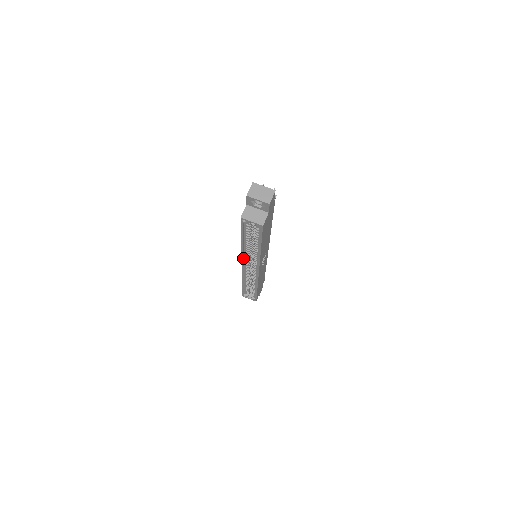
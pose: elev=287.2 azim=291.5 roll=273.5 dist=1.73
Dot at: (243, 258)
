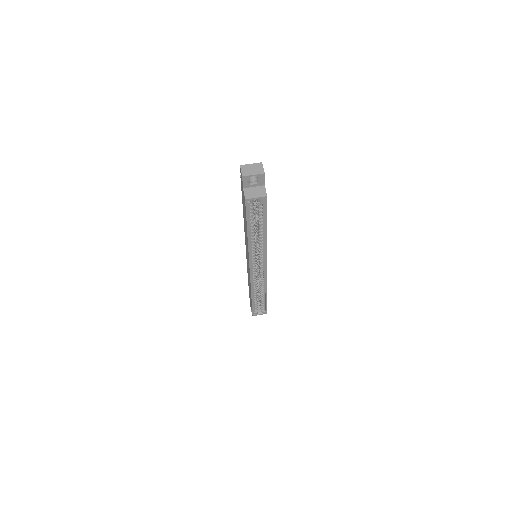
Dot at: (250, 257)
